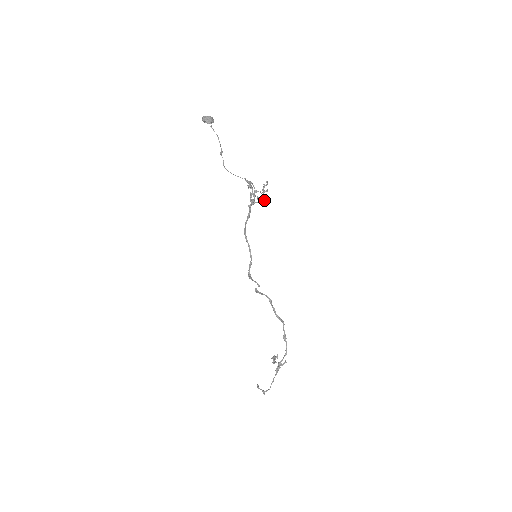
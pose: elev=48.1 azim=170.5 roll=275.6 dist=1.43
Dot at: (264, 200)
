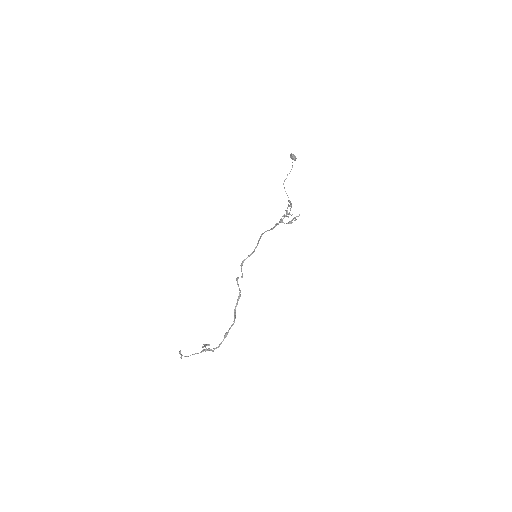
Dot at: (290, 223)
